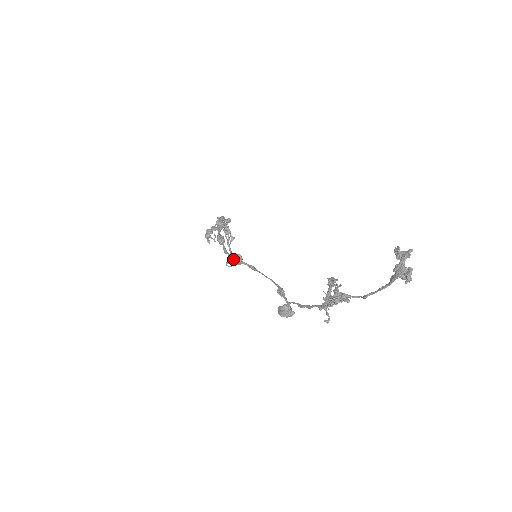
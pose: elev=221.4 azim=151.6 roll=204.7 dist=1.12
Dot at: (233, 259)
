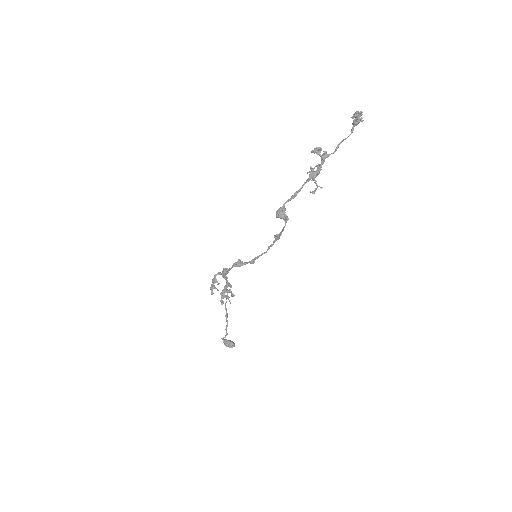
Dot at: (236, 263)
